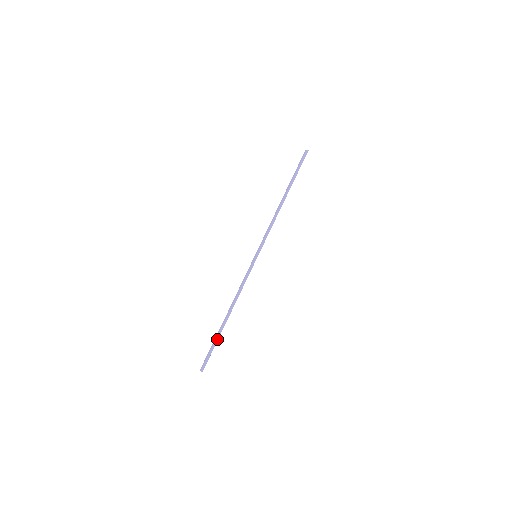
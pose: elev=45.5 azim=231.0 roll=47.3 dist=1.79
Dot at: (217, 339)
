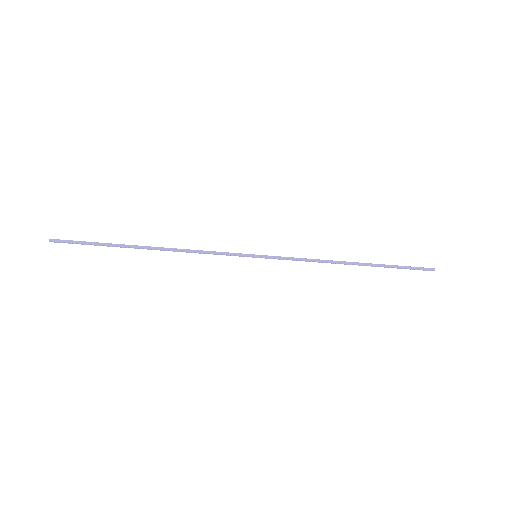
Dot at: (109, 245)
